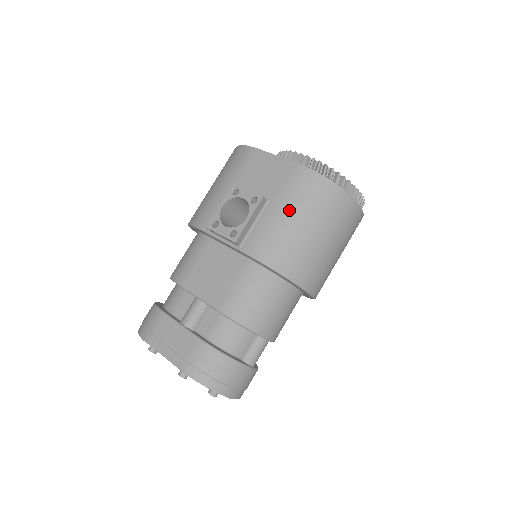
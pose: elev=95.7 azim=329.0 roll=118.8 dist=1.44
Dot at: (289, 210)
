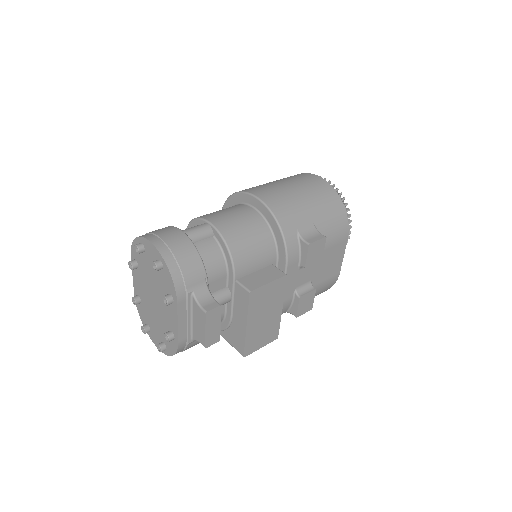
Dot at: occluded
